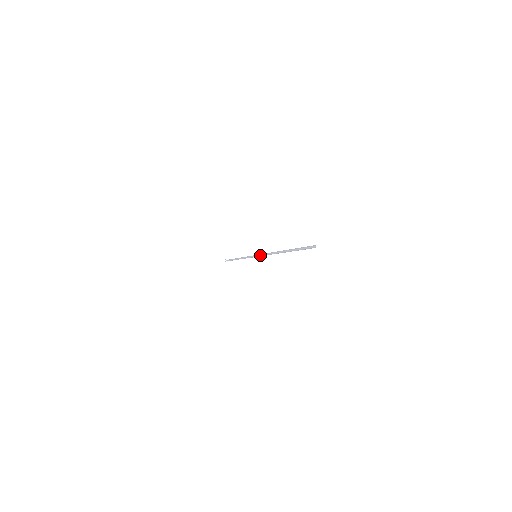
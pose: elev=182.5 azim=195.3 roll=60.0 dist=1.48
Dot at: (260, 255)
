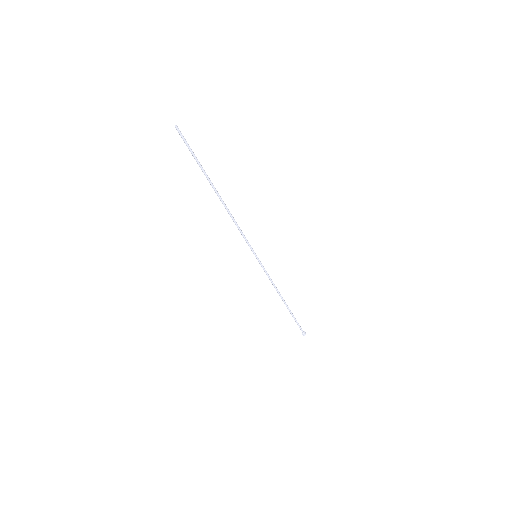
Dot at: (247, 243)
